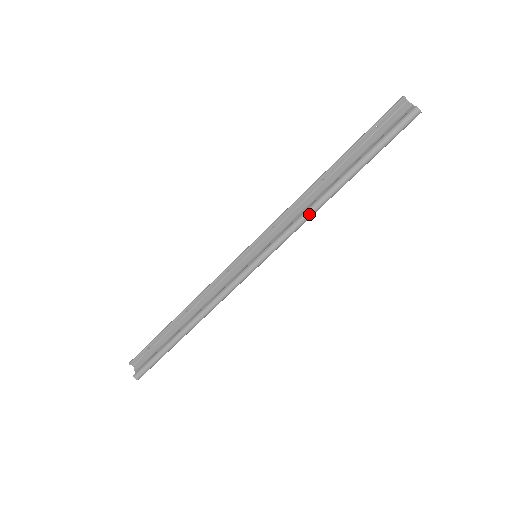
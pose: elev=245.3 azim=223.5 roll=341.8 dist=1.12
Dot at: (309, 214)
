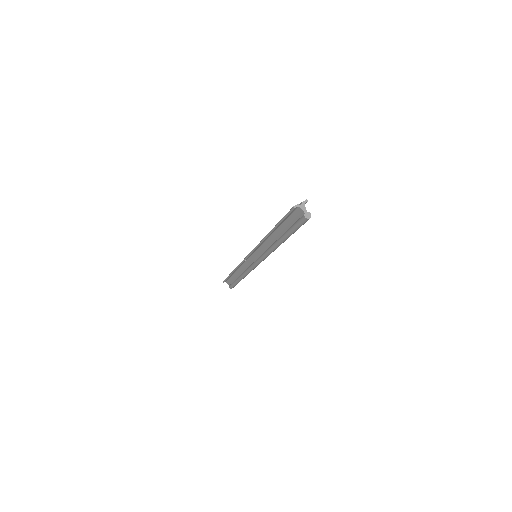
Dot at: (273, 251)
